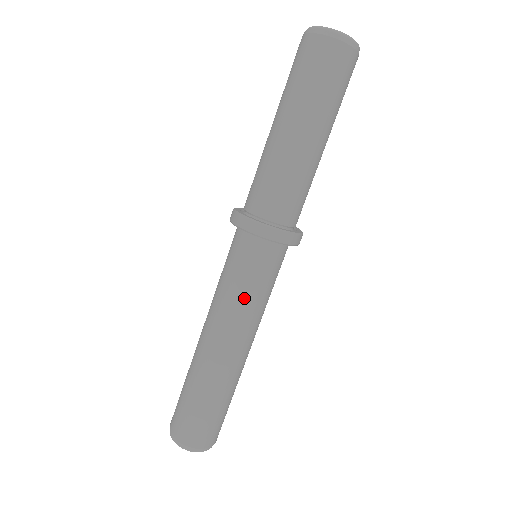
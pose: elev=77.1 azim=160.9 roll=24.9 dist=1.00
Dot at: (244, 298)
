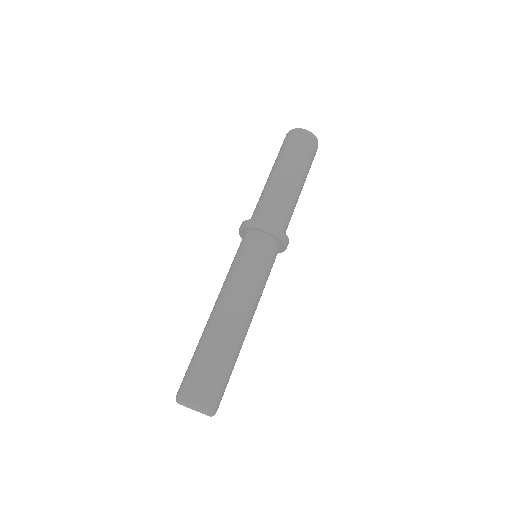
Dot at: (241, 271)
